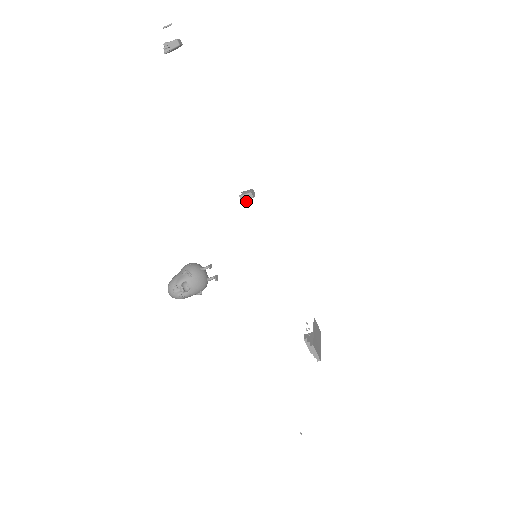
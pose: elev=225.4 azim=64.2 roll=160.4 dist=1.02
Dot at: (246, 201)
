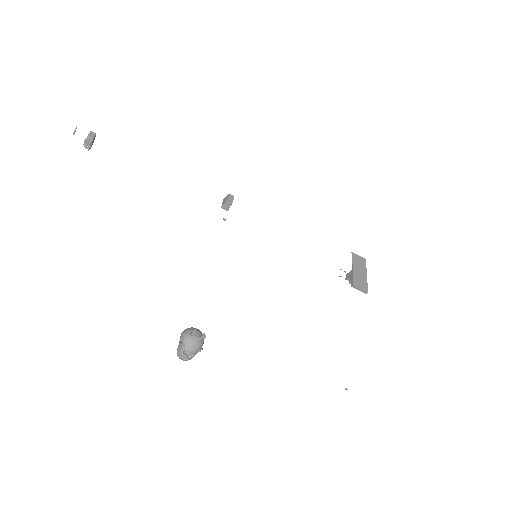
Dot at: (223, 218)
